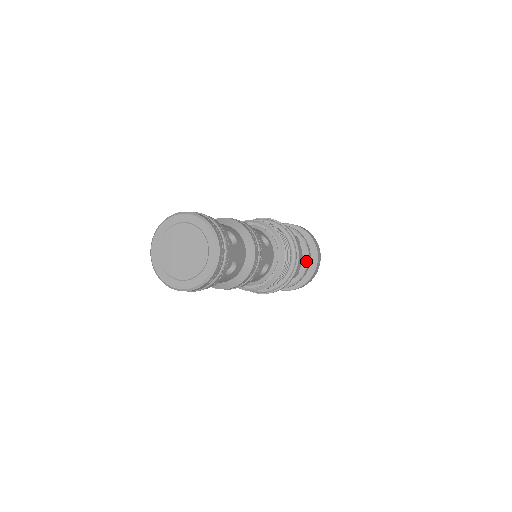
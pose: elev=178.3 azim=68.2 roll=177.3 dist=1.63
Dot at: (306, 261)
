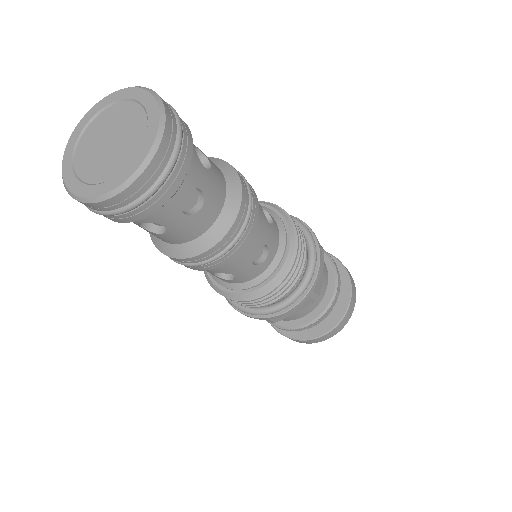
Dot at: (303, 323)
